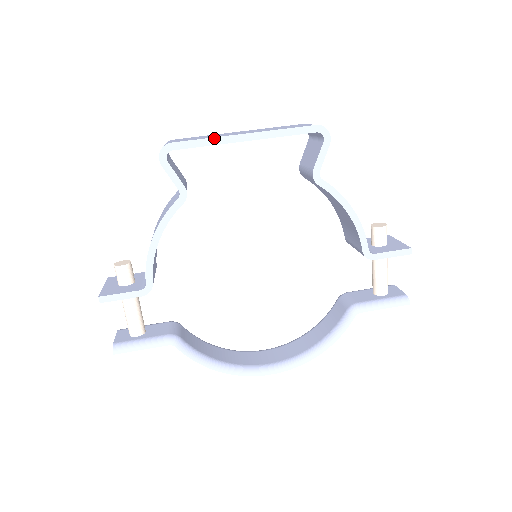
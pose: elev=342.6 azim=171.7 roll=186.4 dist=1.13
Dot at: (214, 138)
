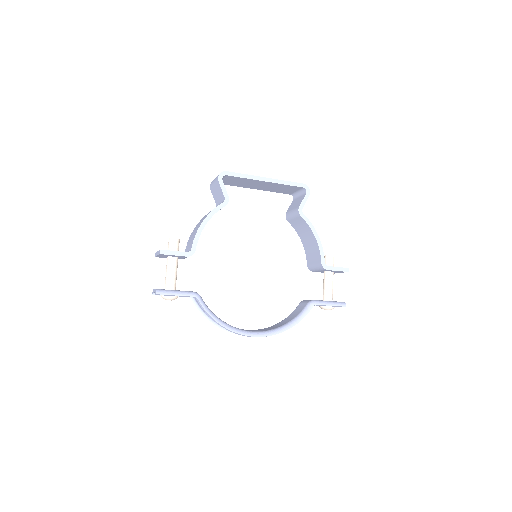
Dot at: (250, 175)
